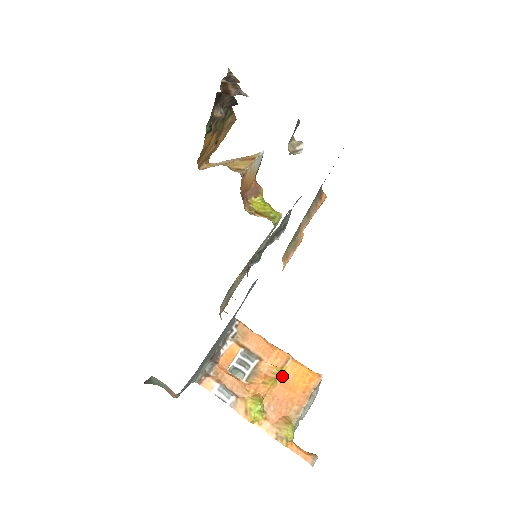
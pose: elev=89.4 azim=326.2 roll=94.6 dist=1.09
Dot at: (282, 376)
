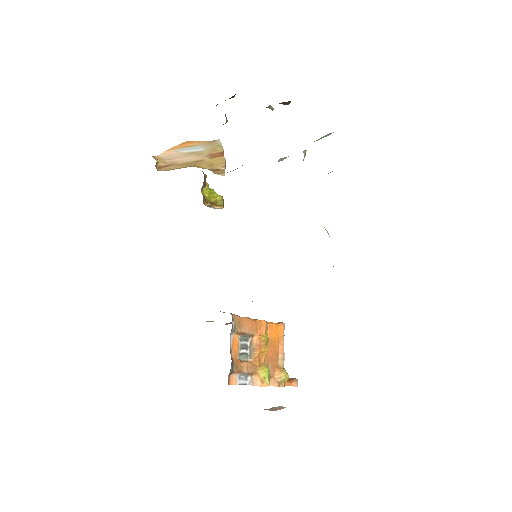
Dot at: (268, 340)
